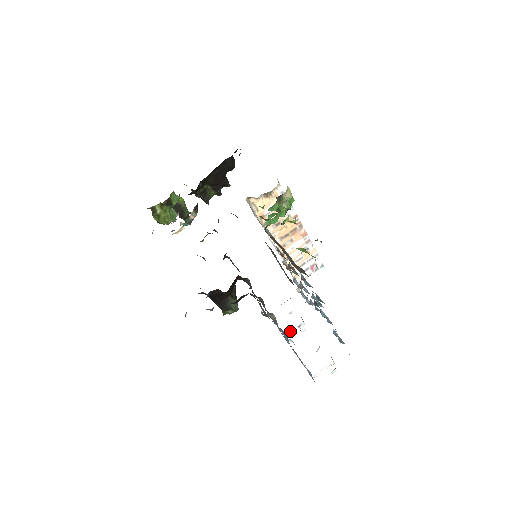
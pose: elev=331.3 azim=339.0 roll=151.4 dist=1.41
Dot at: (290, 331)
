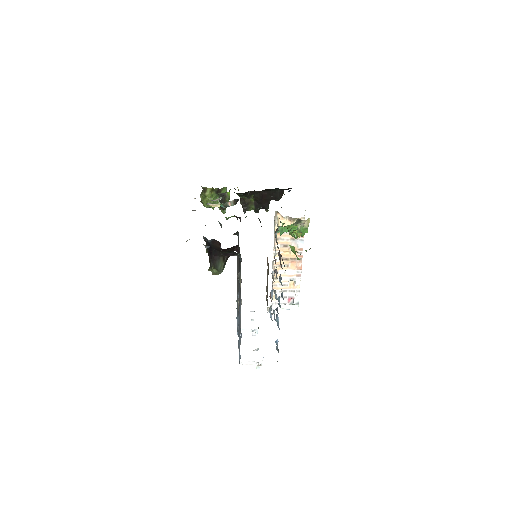
Dot at: (244, 329)
